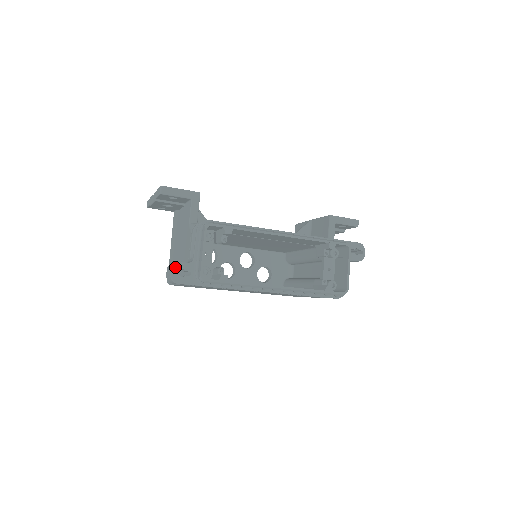
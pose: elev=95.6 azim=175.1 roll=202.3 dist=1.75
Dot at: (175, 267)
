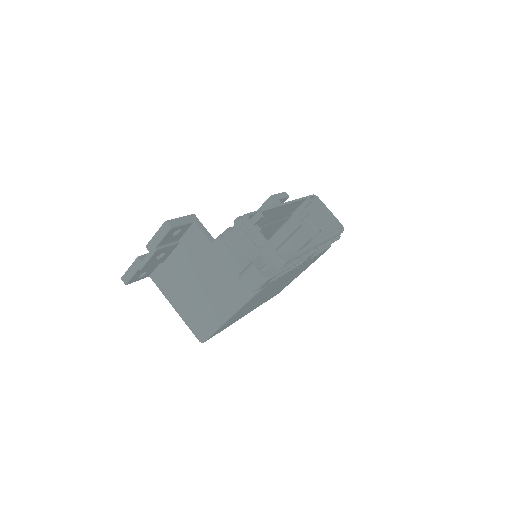
Dot at: (256, 266)
